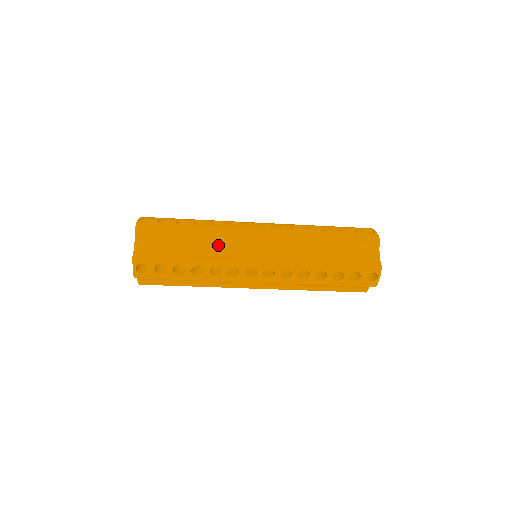
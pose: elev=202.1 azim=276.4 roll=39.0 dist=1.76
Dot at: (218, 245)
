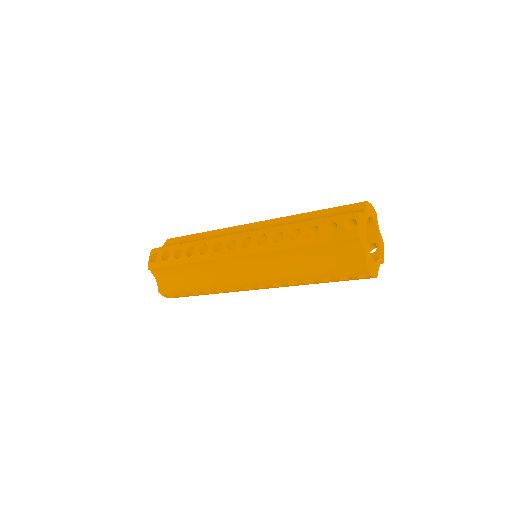
Dot at: occluded
